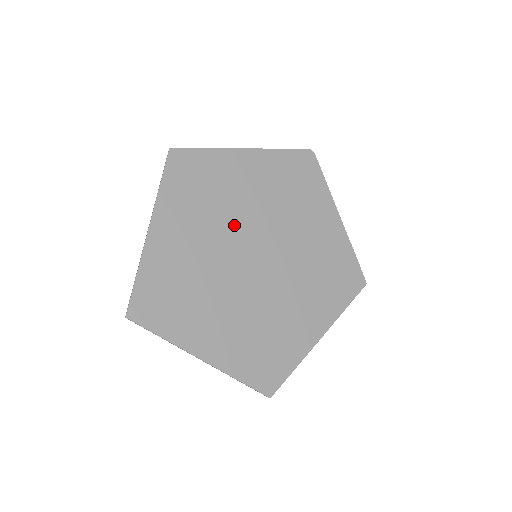
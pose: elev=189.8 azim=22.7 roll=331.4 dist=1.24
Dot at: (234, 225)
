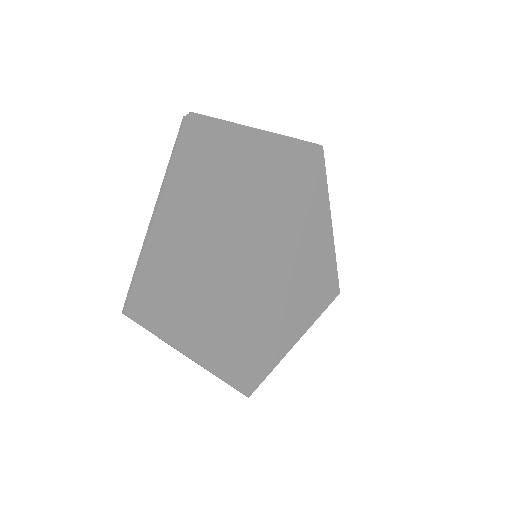
Dot at: (225, 268)
